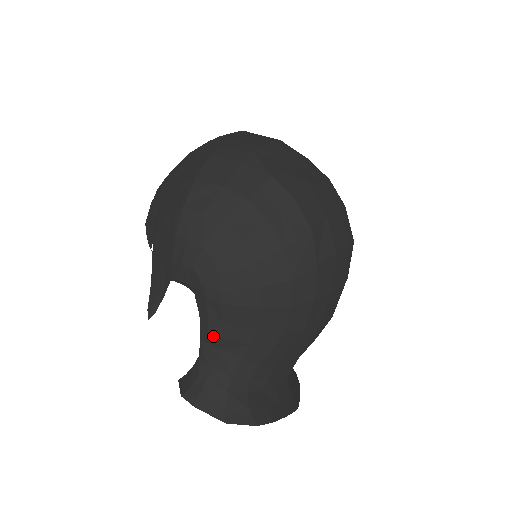
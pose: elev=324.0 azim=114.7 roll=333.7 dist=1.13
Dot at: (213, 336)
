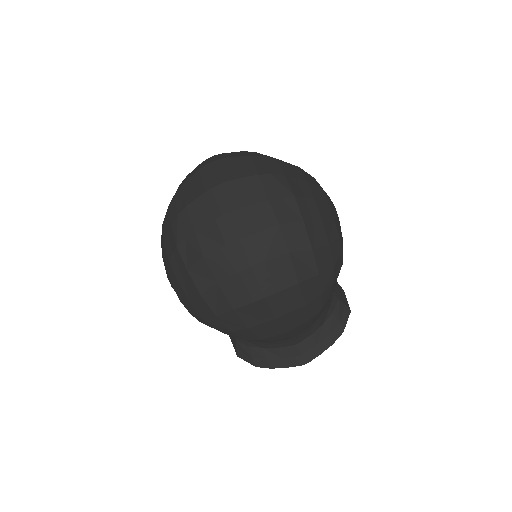
Dot at: occluded
